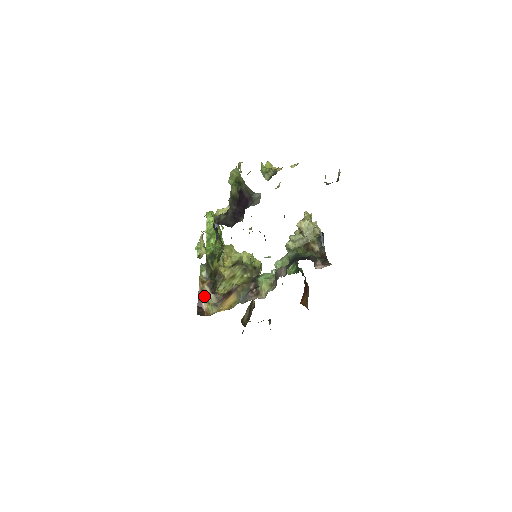
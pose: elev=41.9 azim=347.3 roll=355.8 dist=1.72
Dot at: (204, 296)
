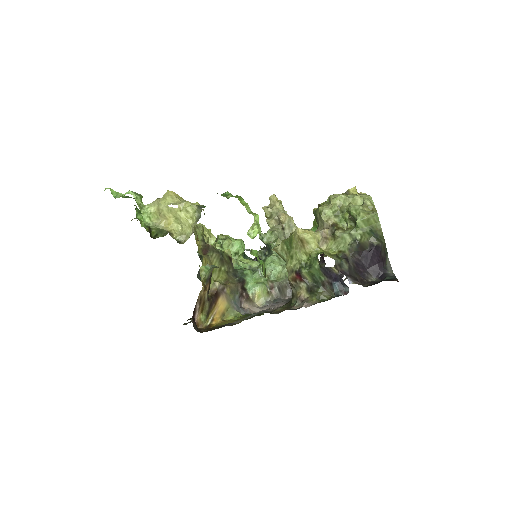
Dot at: (201, 305)
